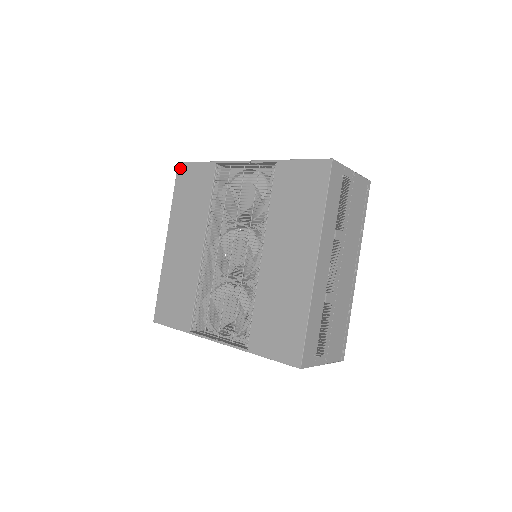
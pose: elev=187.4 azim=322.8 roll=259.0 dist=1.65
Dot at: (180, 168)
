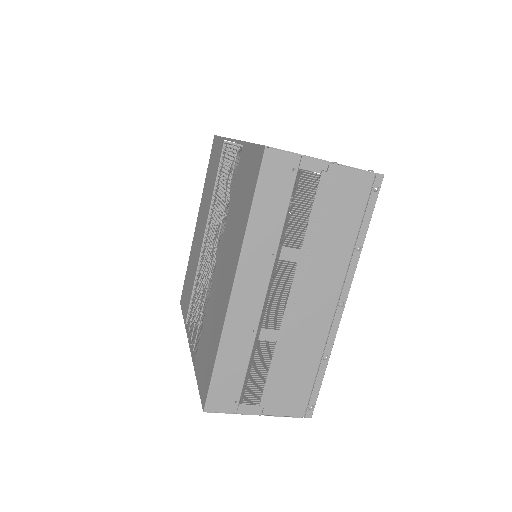
Dot at: (213, 142)
